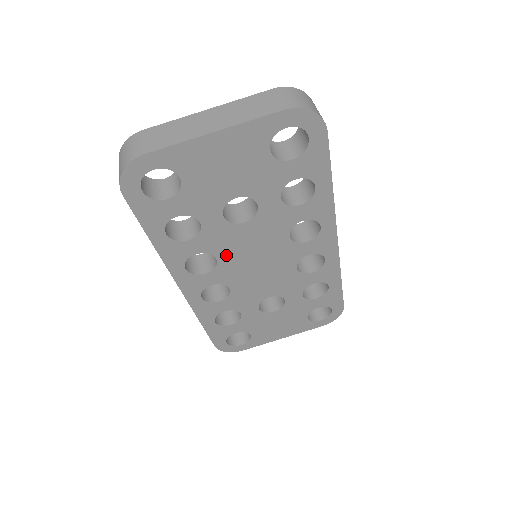
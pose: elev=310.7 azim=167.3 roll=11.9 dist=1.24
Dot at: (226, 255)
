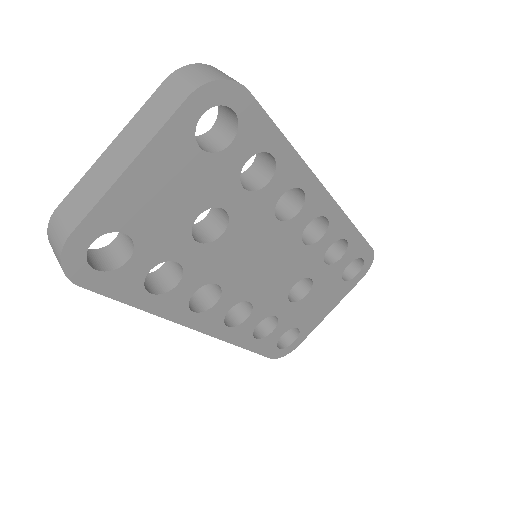
Dot at: (225, 275)
